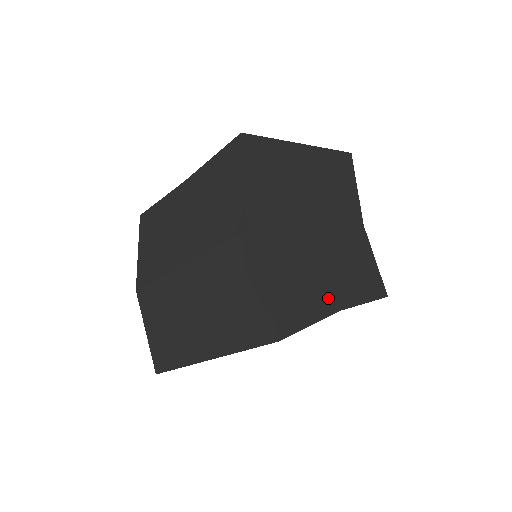
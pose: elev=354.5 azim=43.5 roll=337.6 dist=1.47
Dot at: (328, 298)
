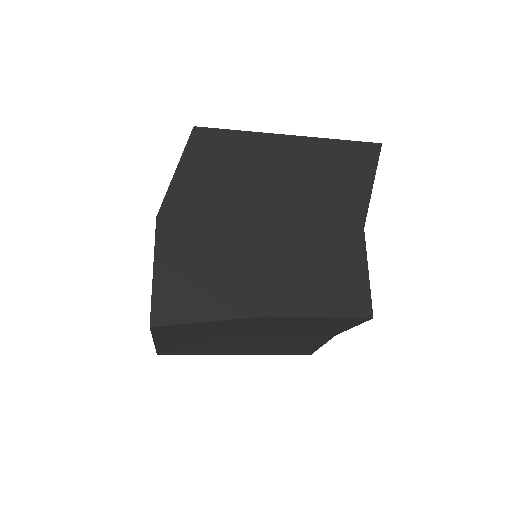
Dot at: (250, 299)
